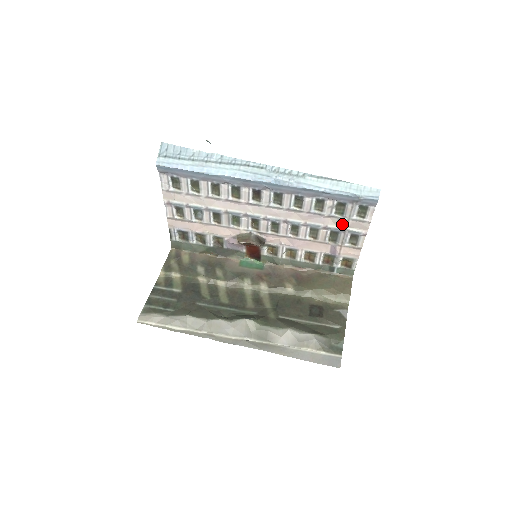
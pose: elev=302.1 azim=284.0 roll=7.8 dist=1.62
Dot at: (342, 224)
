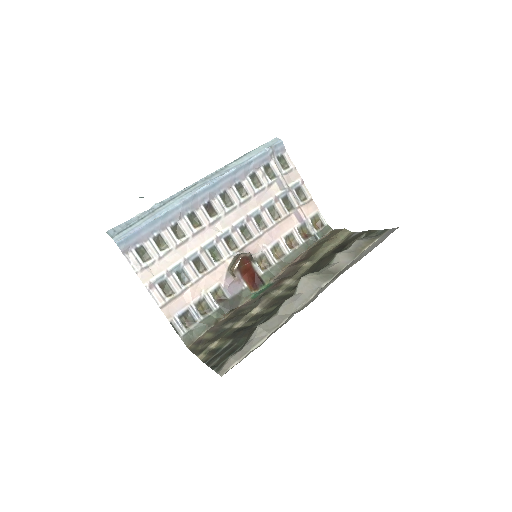
Dot at: (282, 185)
